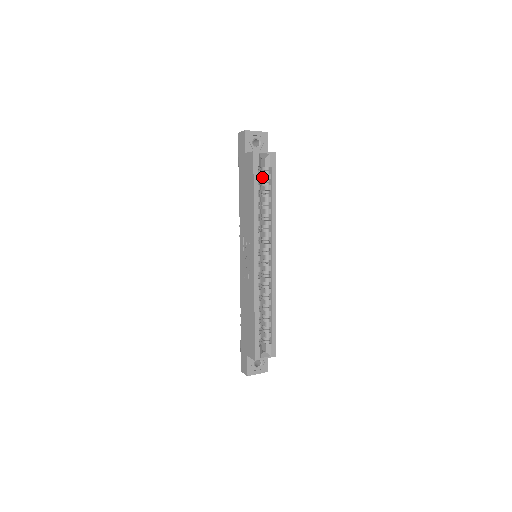
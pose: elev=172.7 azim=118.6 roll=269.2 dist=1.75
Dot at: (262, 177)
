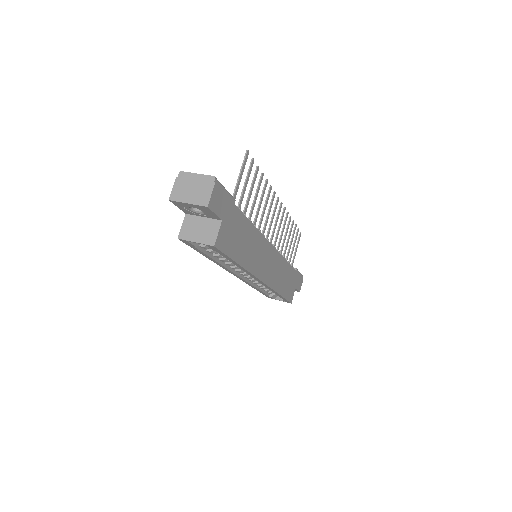
Dot at: occluded
